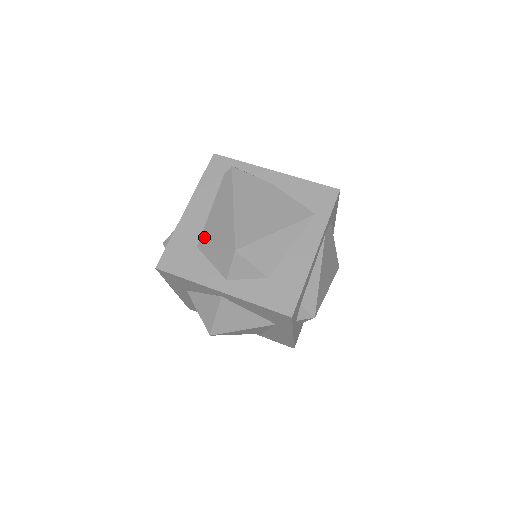
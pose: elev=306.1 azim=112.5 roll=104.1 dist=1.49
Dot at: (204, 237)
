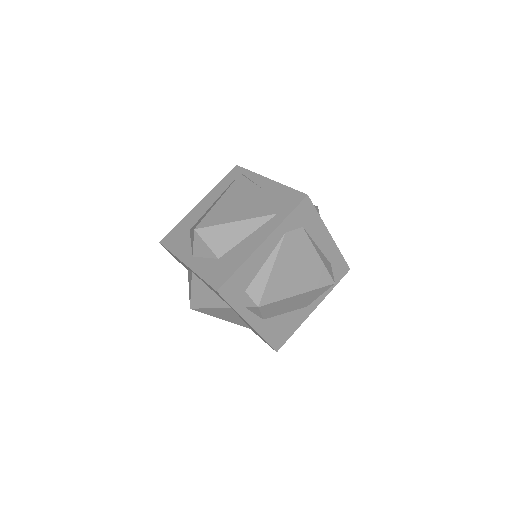
Dot at: (196, 223)
